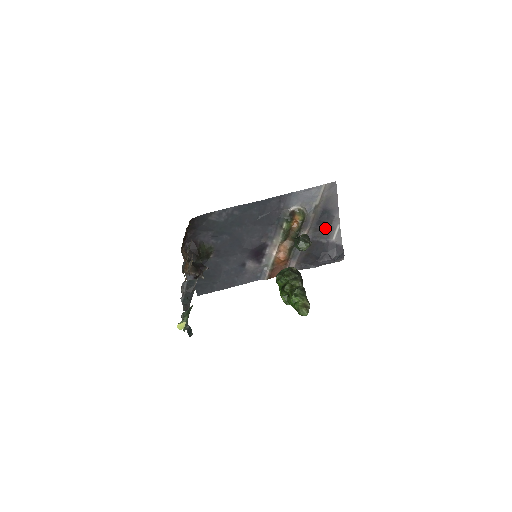
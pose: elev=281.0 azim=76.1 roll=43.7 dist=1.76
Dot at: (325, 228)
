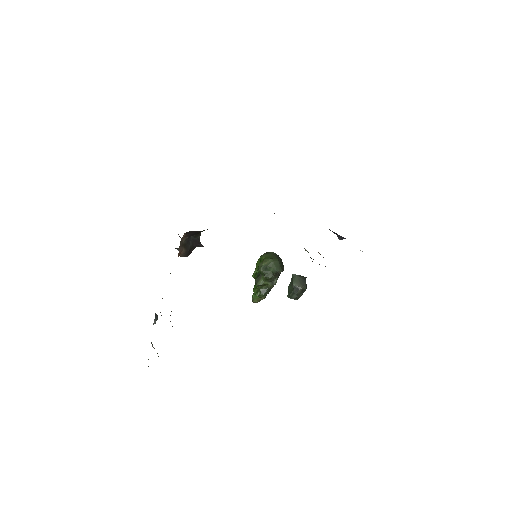
Dot at: occluded
